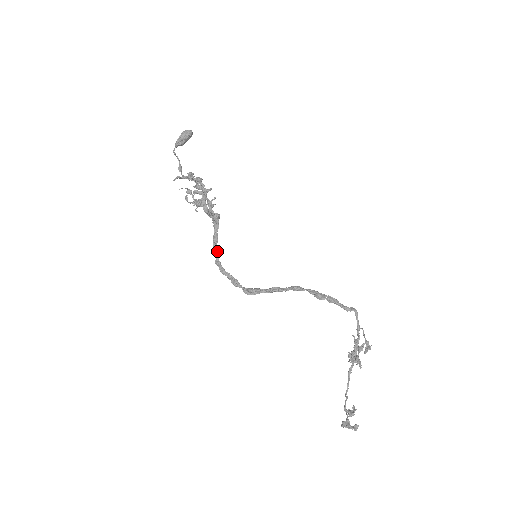
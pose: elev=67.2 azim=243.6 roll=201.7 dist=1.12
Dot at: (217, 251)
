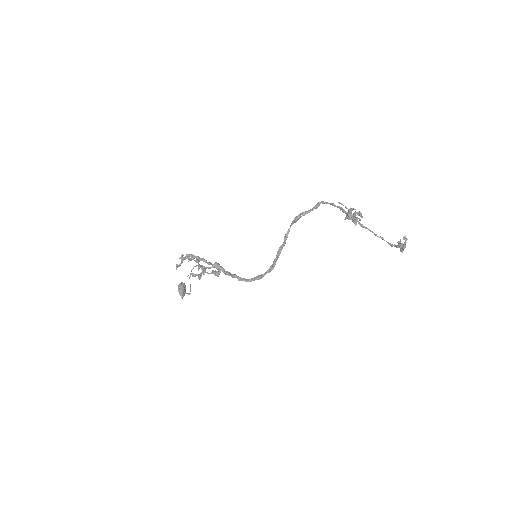
Dot at: (233, 275)
